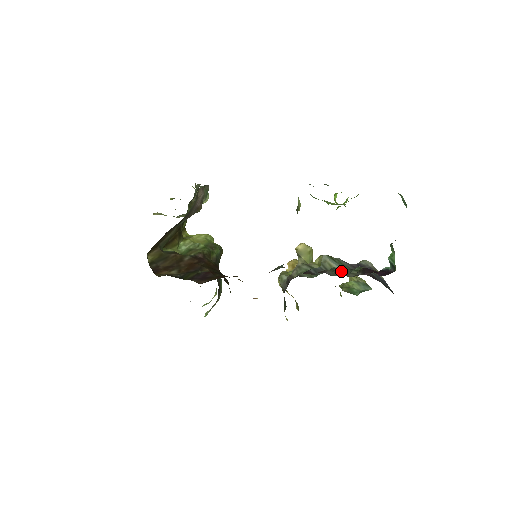
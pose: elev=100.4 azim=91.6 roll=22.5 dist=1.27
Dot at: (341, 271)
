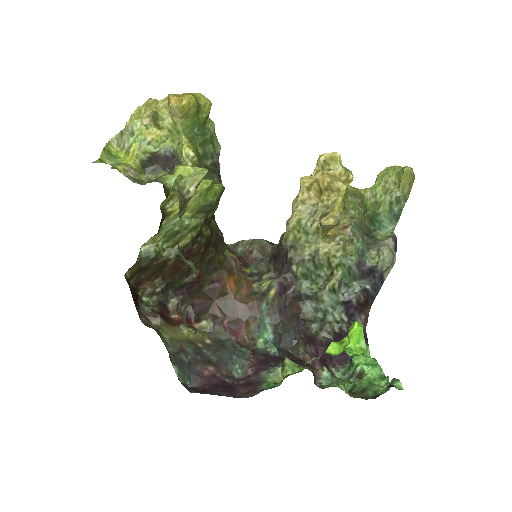
Dot at: (322, 321)
